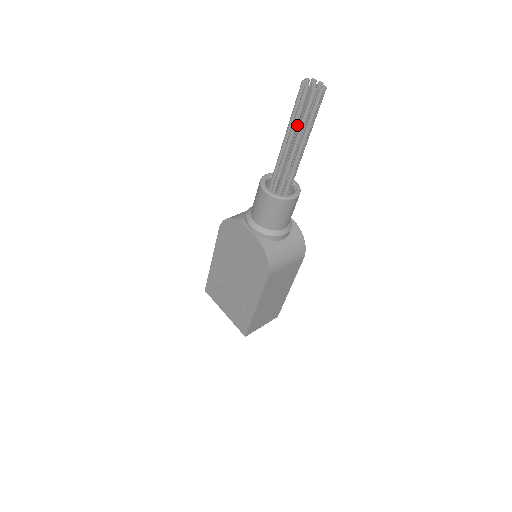
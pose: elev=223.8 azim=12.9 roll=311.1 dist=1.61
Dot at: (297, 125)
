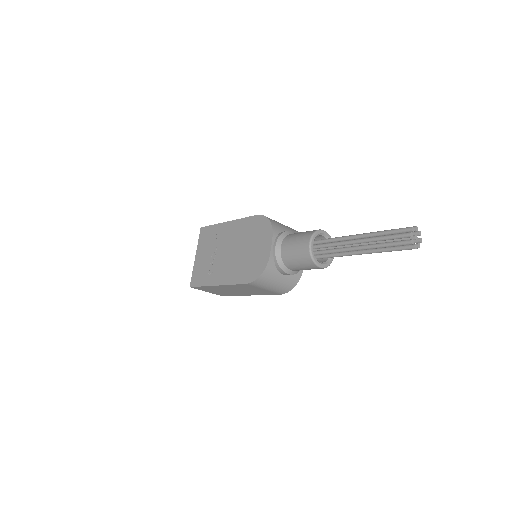
Dot at: (376, 241)
